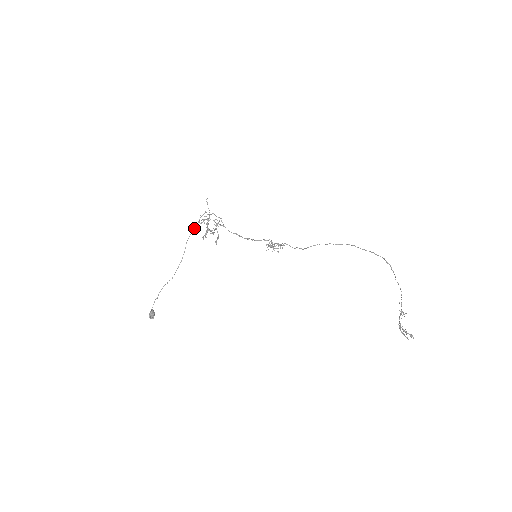
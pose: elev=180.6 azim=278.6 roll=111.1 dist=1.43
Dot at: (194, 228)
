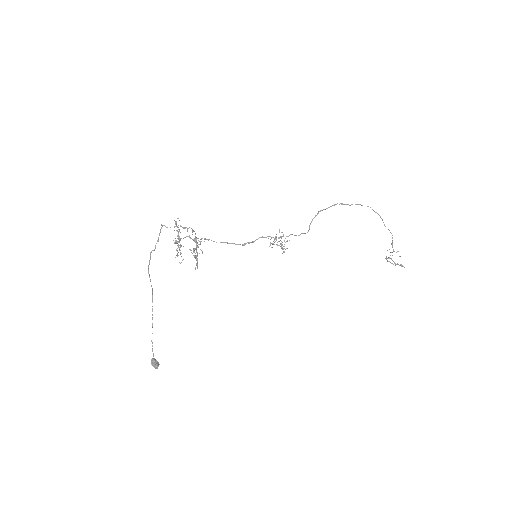
Dot at: (154, 250)
